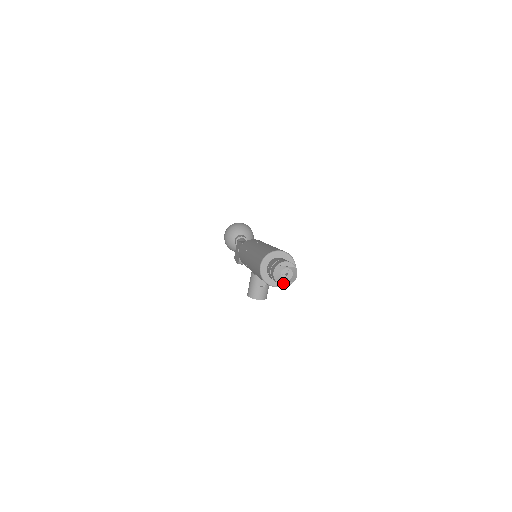
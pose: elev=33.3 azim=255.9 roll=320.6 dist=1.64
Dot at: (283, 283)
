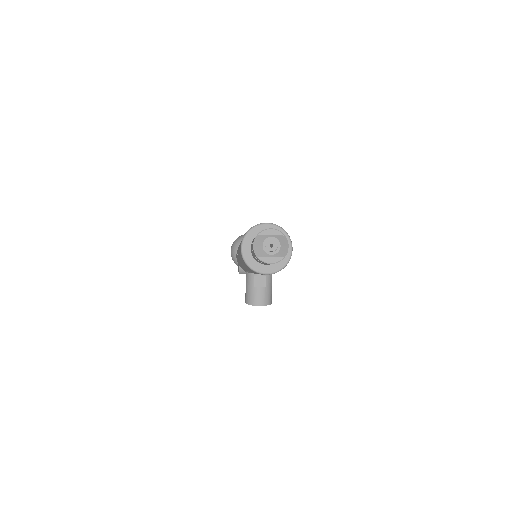
Dot at: (269, 260)
